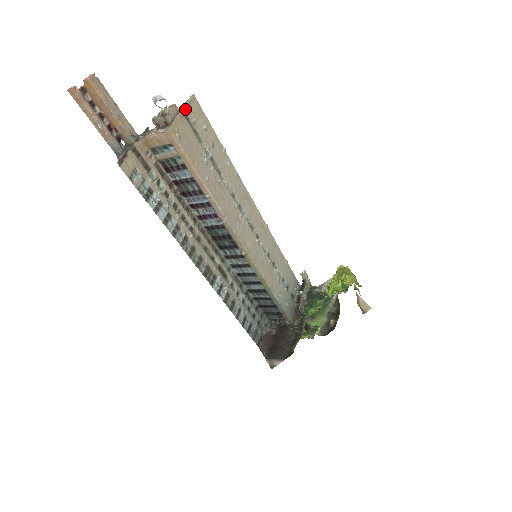
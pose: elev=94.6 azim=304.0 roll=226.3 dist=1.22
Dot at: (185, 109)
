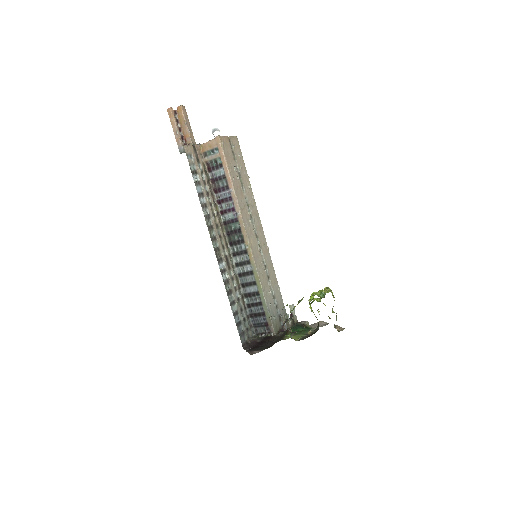
Dot at: (230, 138)
